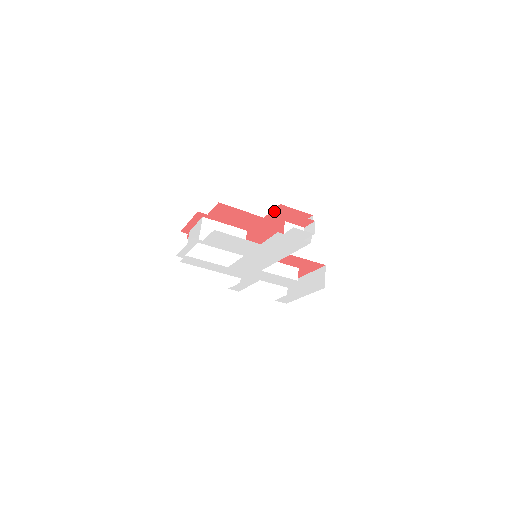
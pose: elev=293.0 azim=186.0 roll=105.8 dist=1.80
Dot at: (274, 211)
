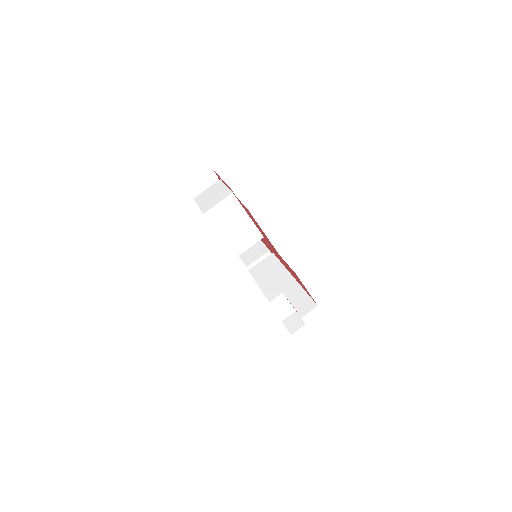
Dot at: occluded
